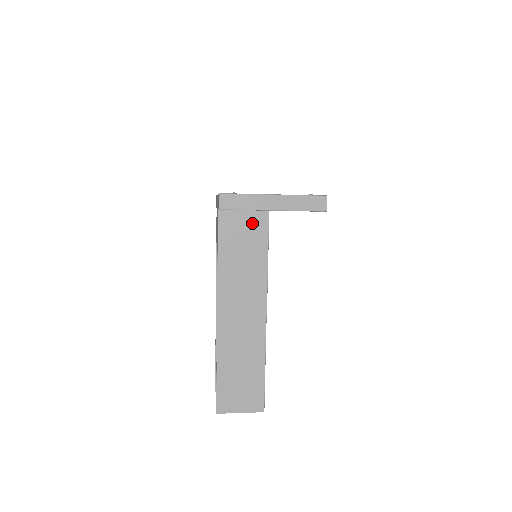
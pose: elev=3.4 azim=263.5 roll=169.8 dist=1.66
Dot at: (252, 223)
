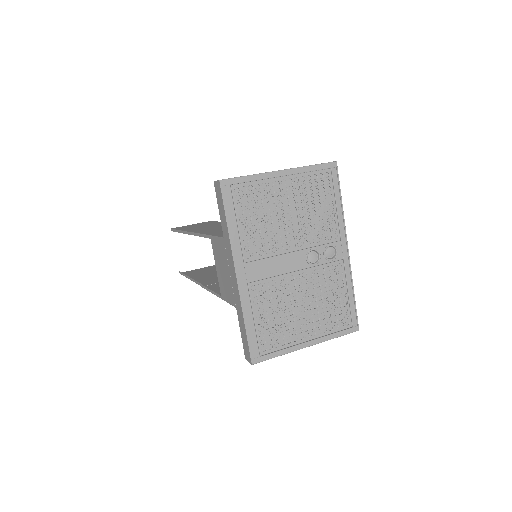
Dot at: occluded
